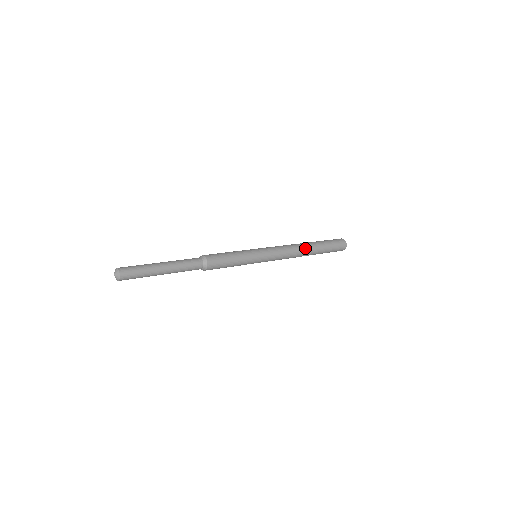
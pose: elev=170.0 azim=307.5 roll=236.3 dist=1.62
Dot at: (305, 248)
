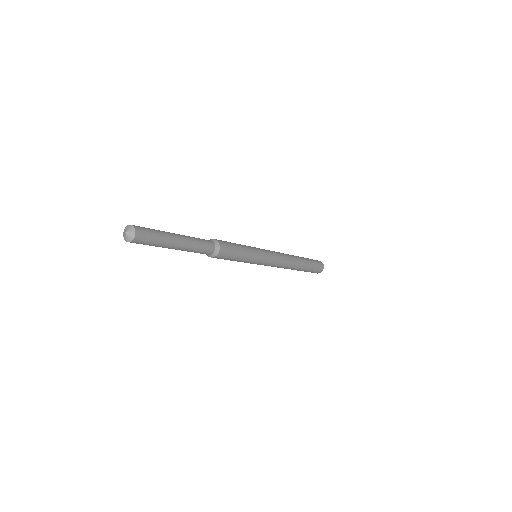
Dot at: (293, 256)
